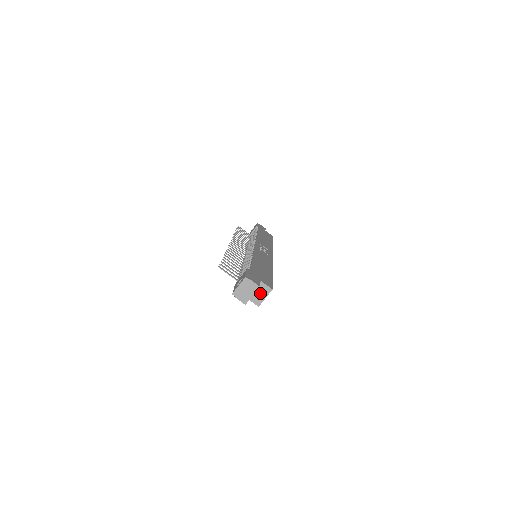
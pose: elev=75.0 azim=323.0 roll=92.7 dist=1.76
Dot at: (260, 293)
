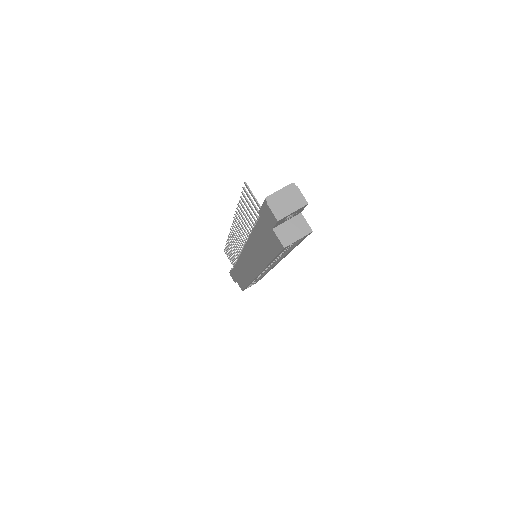
Dot at: (294, 229)
